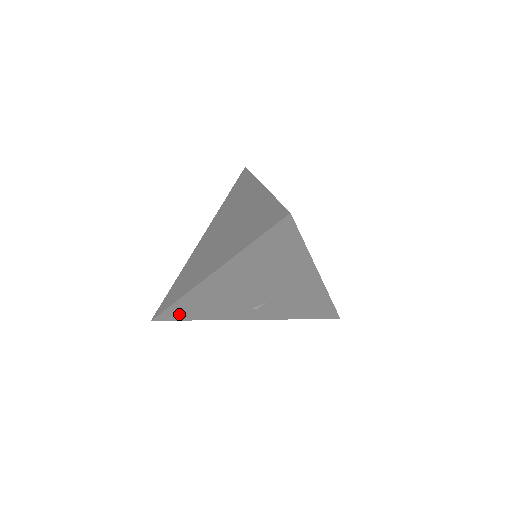
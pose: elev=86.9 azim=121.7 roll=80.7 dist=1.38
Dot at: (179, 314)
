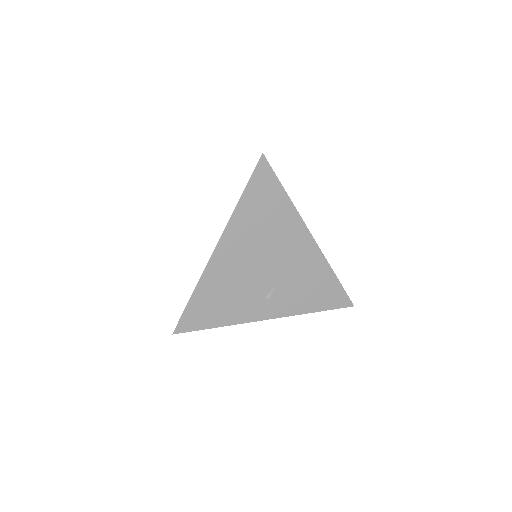
Dot at: (198, 318)
